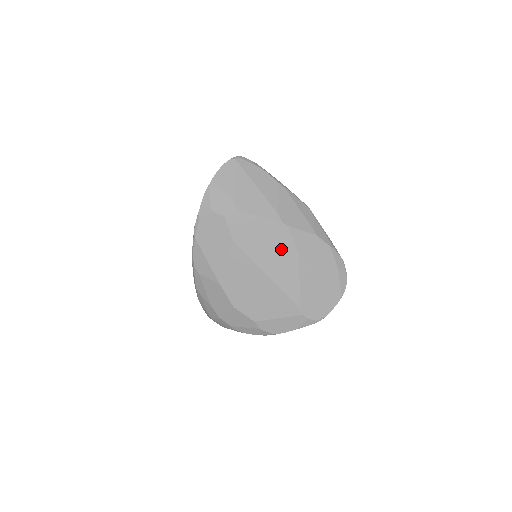
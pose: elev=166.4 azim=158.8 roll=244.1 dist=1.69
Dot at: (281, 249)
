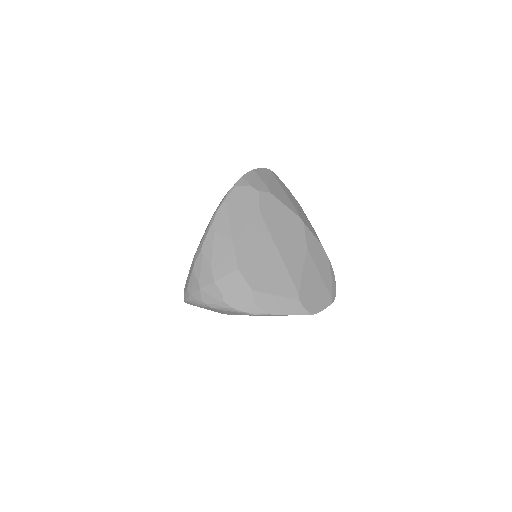
Dot at: (295, 237)
